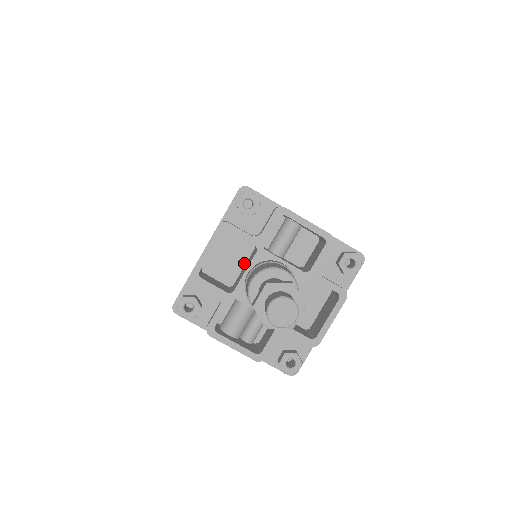
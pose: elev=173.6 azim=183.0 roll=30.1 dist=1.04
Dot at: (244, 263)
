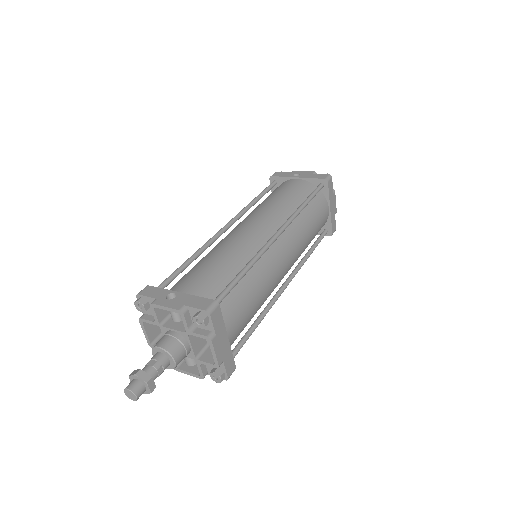
Dot at: occluded
